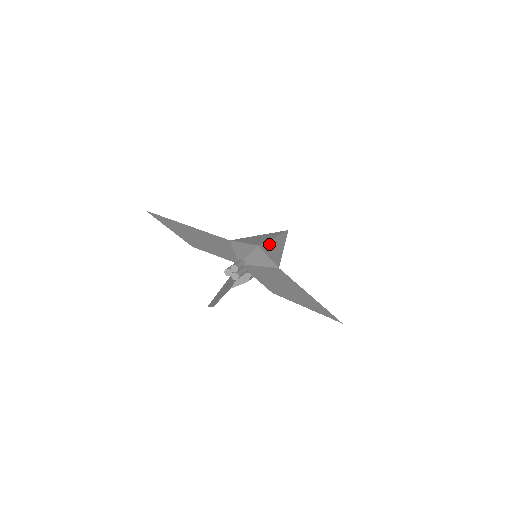
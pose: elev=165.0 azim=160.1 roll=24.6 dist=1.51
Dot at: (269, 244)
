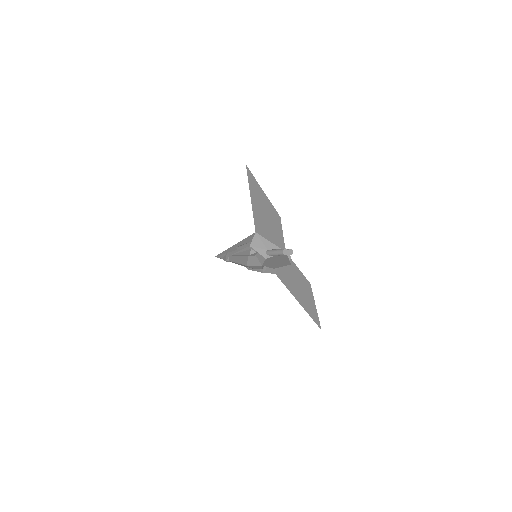
Dot at: occluded
